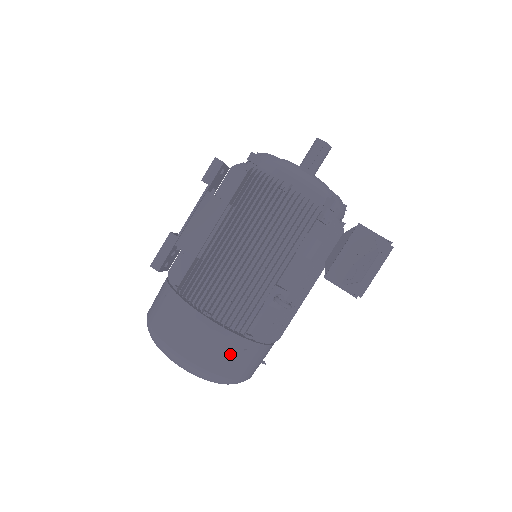
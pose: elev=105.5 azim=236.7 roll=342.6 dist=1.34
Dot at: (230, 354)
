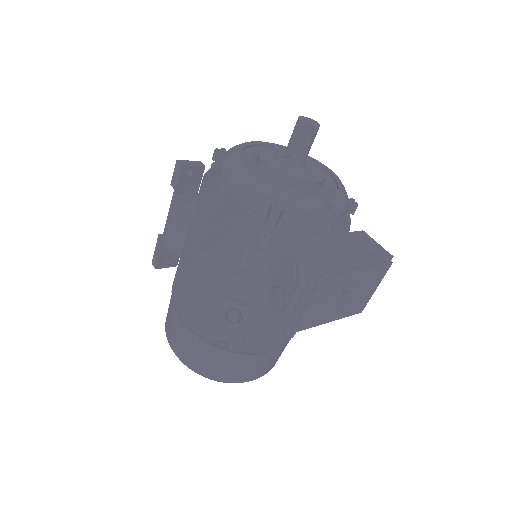
Dot at: (204, 357)
